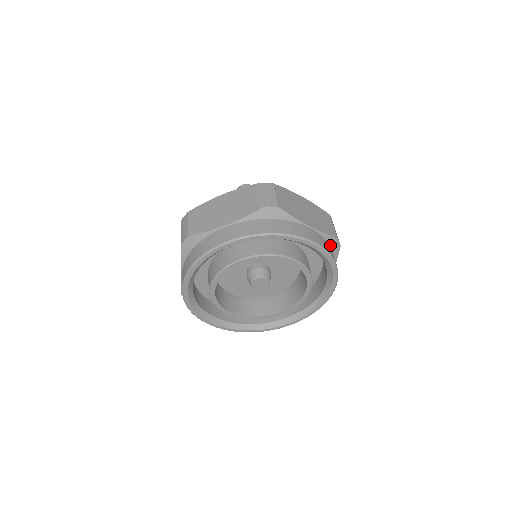
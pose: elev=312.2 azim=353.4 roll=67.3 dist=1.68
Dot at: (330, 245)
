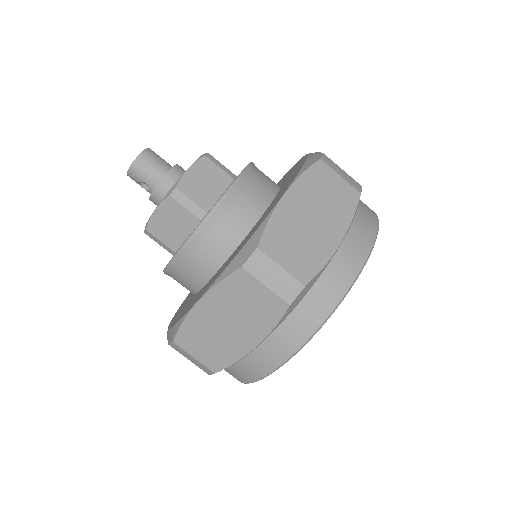
Dot at: occluded
